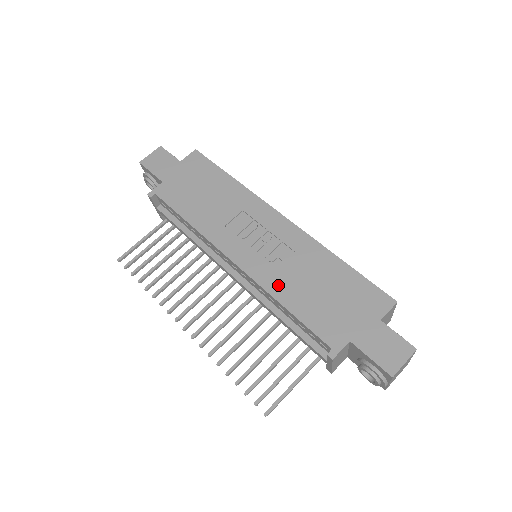
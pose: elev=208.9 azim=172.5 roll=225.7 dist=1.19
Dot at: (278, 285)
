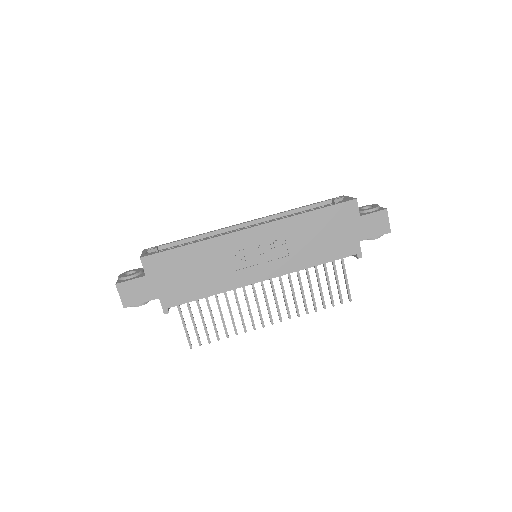
Dot at: (300, 261)
